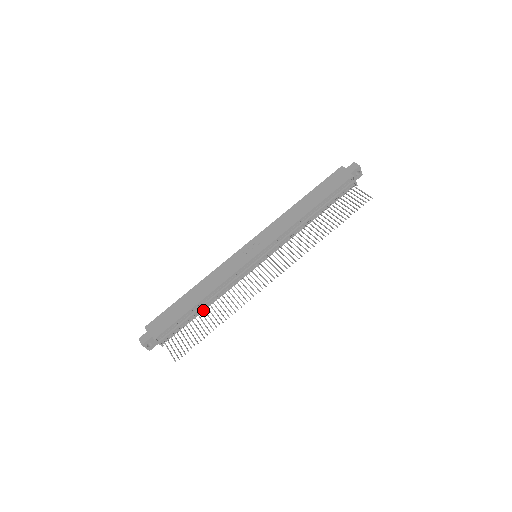
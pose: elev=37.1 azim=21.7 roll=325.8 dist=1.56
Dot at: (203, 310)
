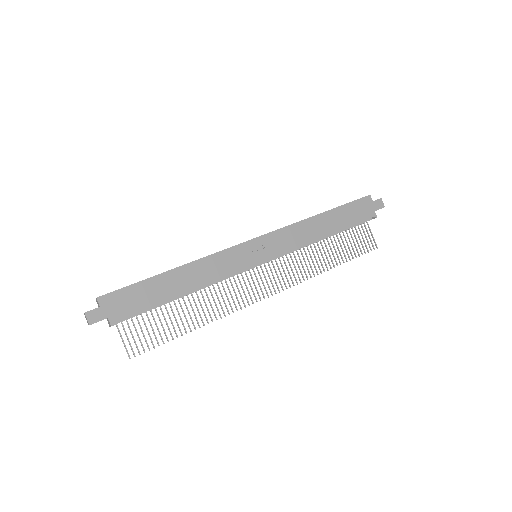
Dot at: occluded
